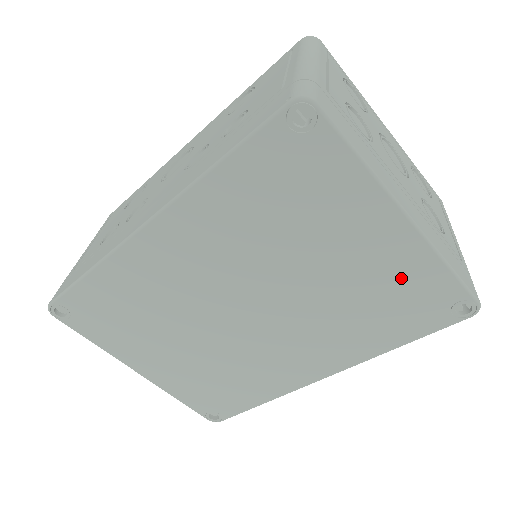
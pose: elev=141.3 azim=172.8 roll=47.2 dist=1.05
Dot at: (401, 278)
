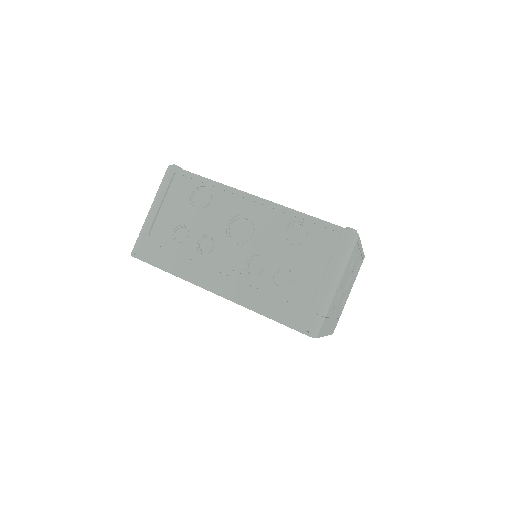
Dot at: occluded
